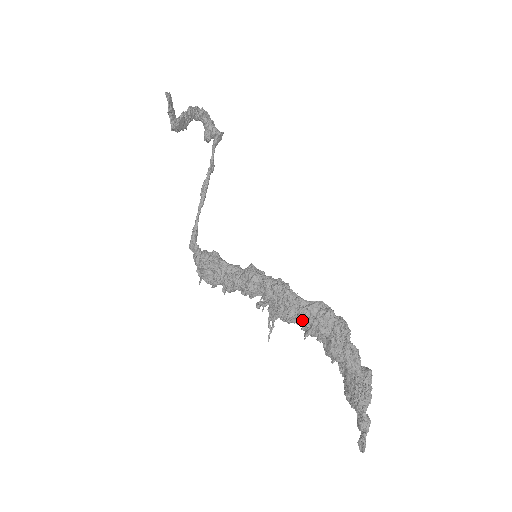
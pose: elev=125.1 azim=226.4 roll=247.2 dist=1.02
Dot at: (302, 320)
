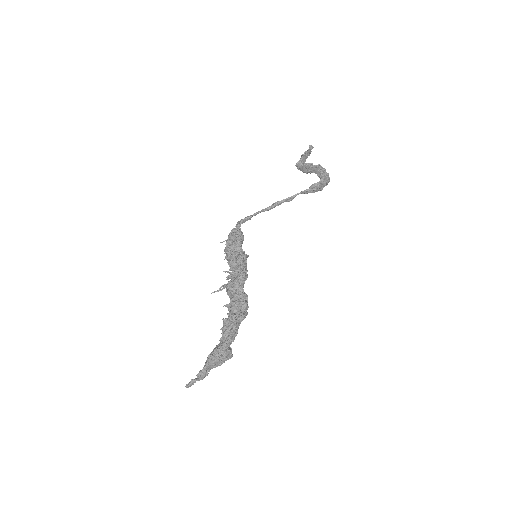
Dot at: (232, 296)
